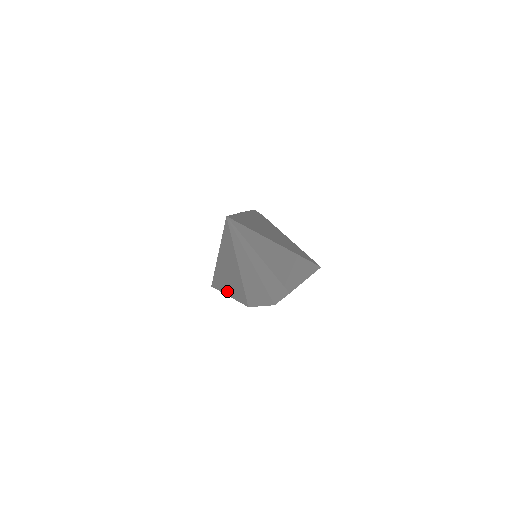
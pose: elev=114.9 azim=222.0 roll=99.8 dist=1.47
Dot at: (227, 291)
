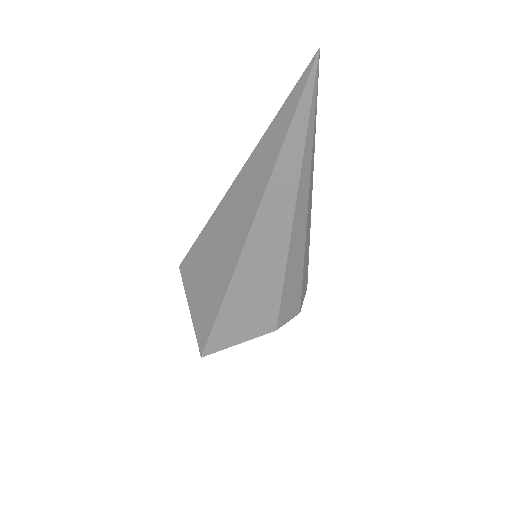
Dot at: (239, 329)
